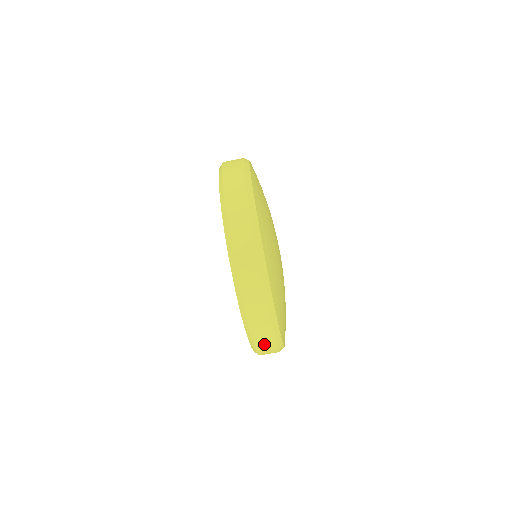
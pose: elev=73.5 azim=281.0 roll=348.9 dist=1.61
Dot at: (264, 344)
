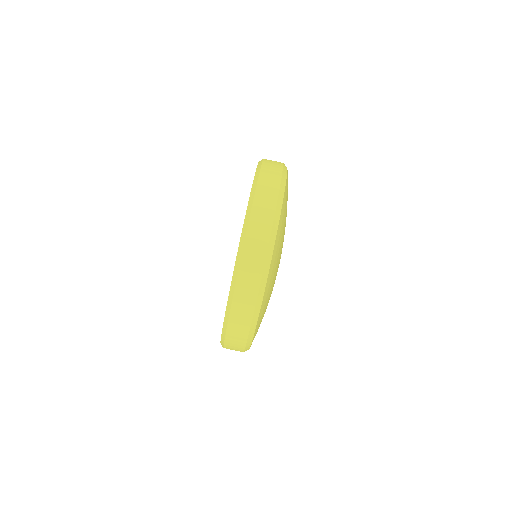
Dot at: (236, 335)
